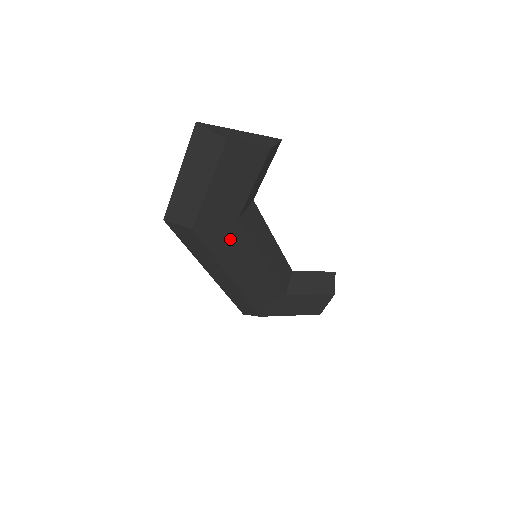
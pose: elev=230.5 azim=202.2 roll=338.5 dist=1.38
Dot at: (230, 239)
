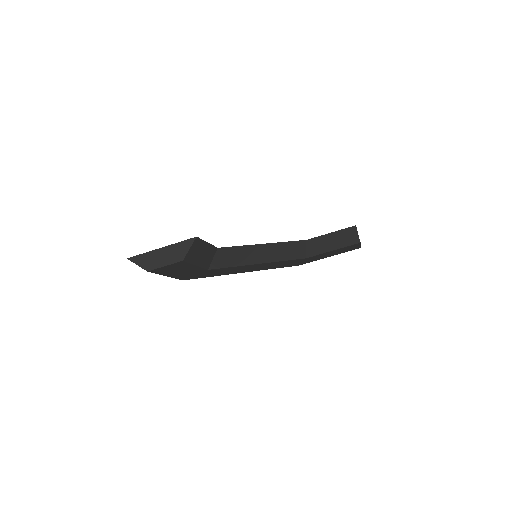
Dot at: (216, 272)
